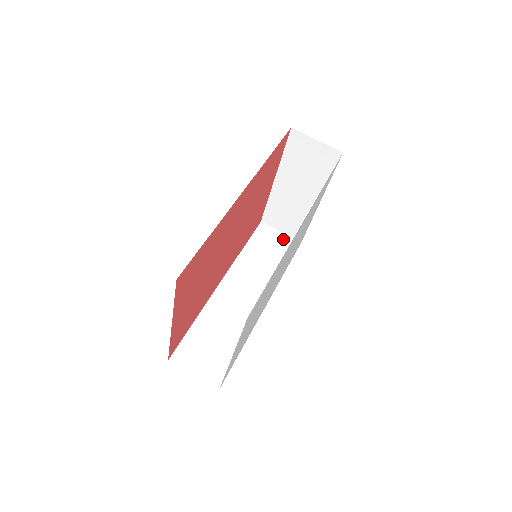
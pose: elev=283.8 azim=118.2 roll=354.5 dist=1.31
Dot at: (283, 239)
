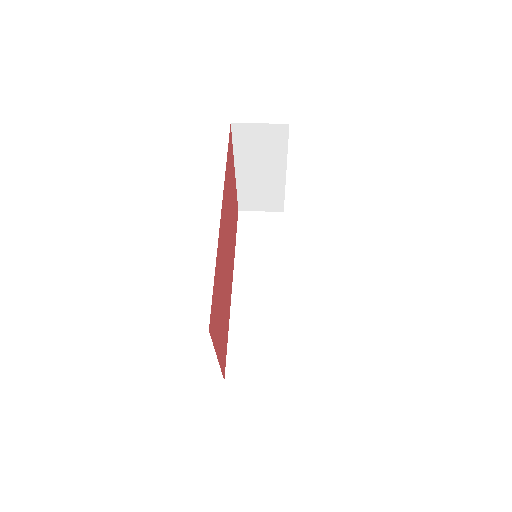
Dot at: (266, 217)
